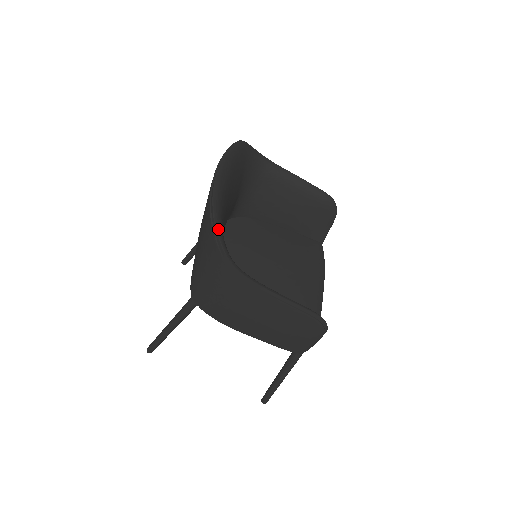
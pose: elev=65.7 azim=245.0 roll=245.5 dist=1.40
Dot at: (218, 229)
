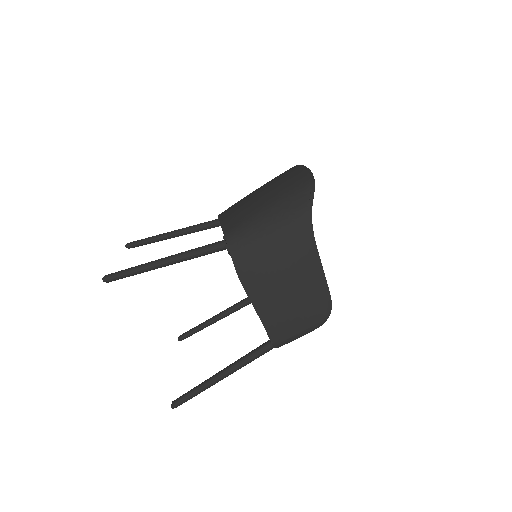
Dot at: (314, 190)
